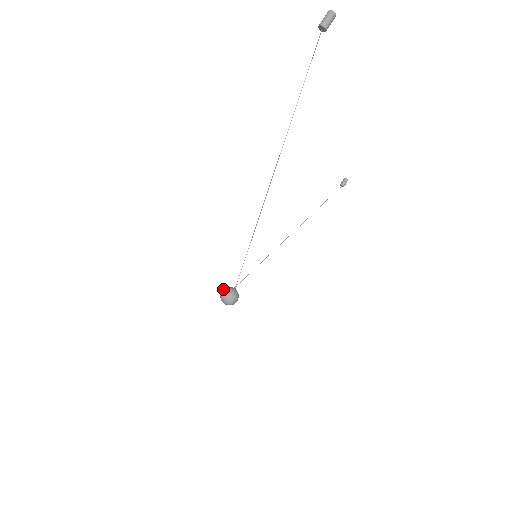
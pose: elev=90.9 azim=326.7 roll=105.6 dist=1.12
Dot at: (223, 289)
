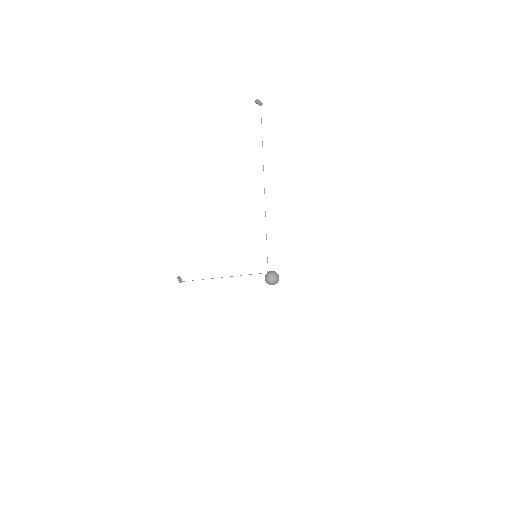
Dot at: (267, 274)
